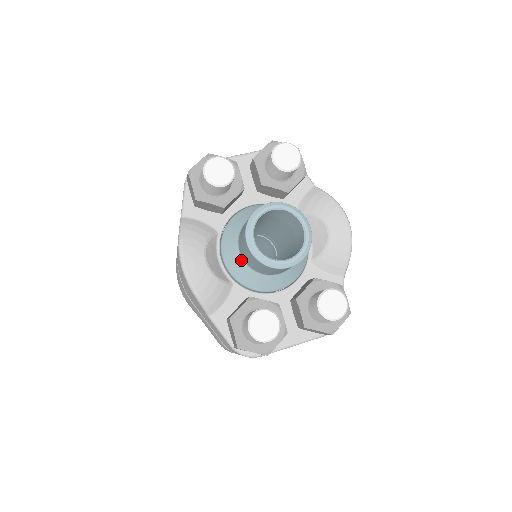
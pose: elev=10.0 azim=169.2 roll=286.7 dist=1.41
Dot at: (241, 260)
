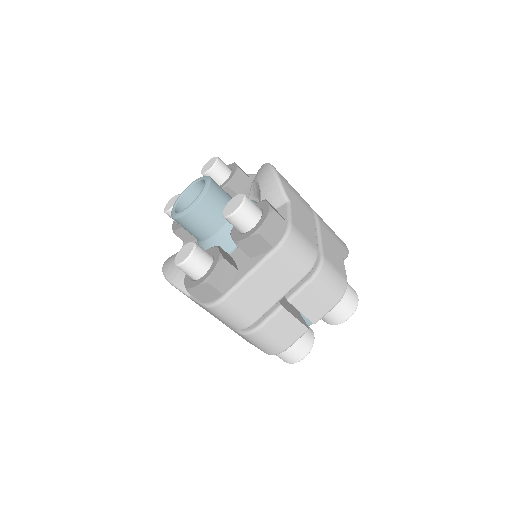
Dot at: (199, 243)
